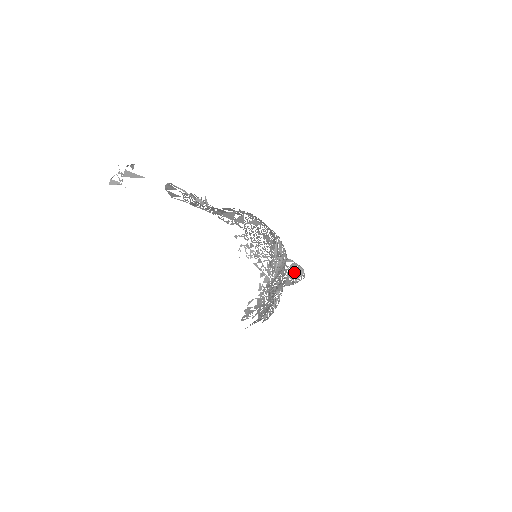
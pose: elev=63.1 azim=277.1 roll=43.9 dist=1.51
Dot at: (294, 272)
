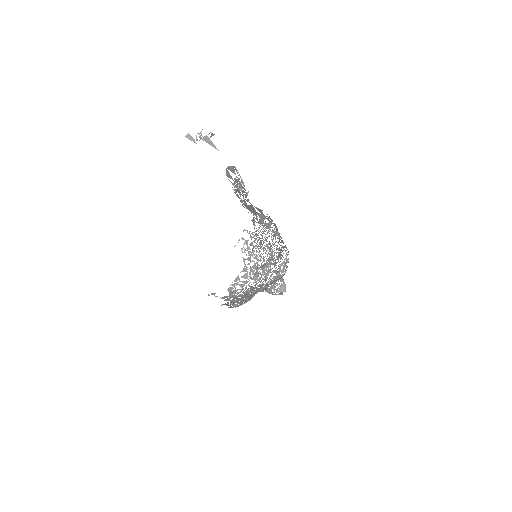
Dot at: (277, 285)
